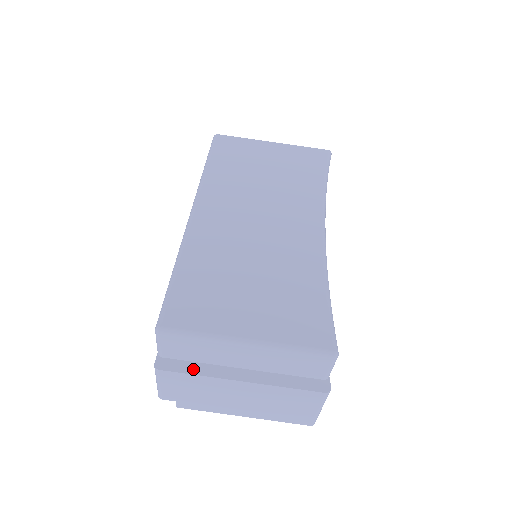
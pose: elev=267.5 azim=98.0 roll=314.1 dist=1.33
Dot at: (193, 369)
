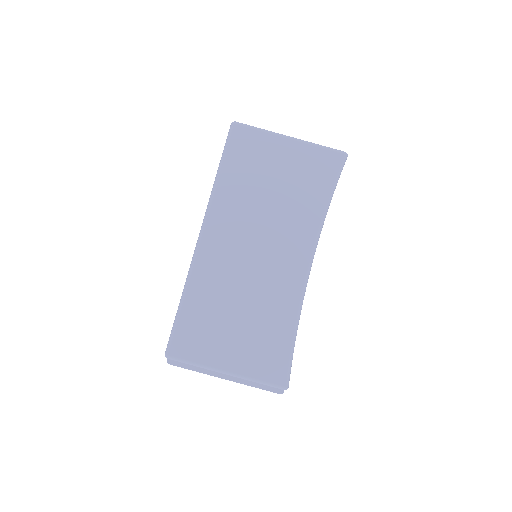
Dot at: (193, 366)
